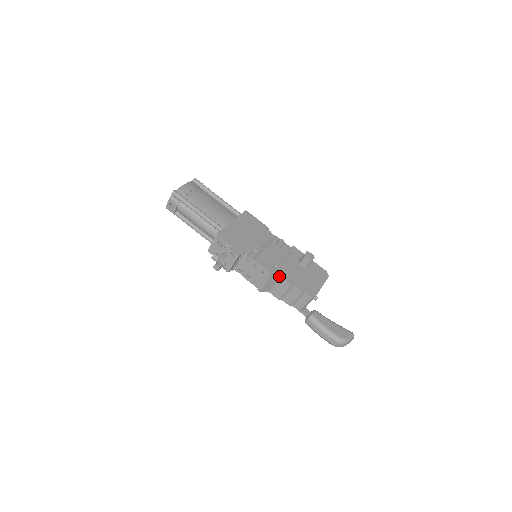
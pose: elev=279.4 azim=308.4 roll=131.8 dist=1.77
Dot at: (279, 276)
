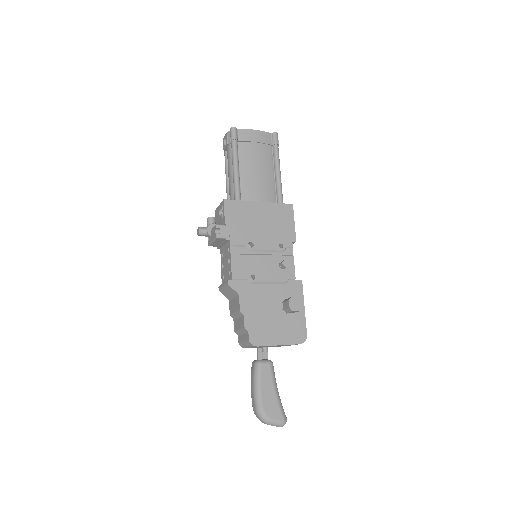
Dot at: (239, 292)
